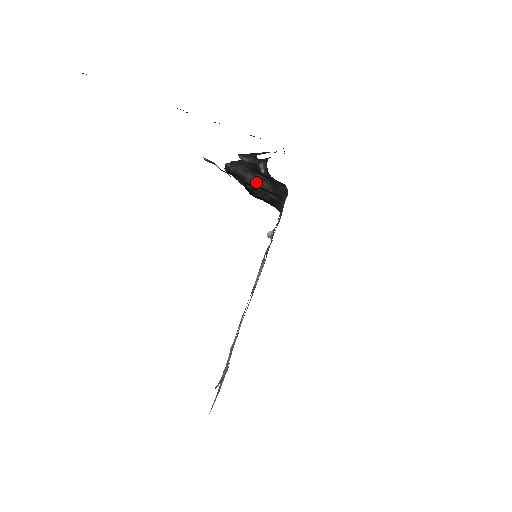
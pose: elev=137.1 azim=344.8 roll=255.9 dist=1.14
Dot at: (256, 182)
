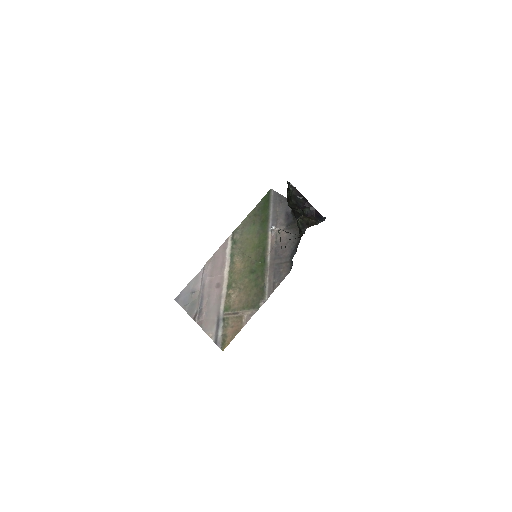
Dot at: (295, 208)
